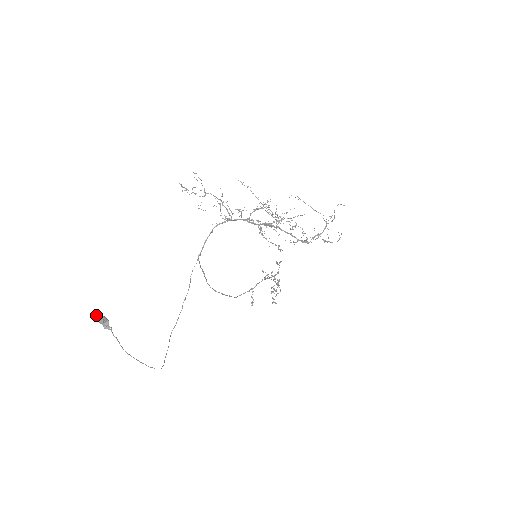
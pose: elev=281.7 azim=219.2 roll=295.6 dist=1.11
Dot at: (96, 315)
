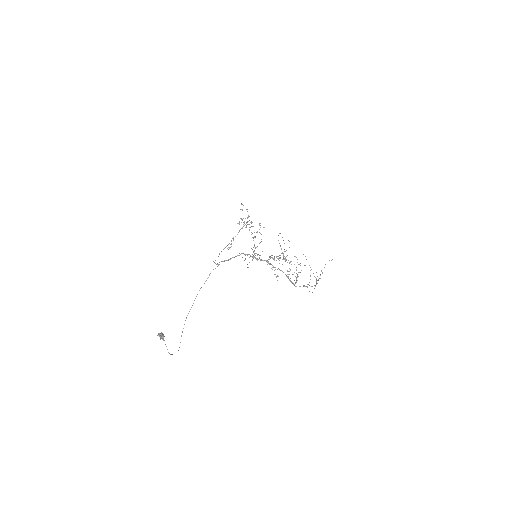
Dot at: (160, 336)
